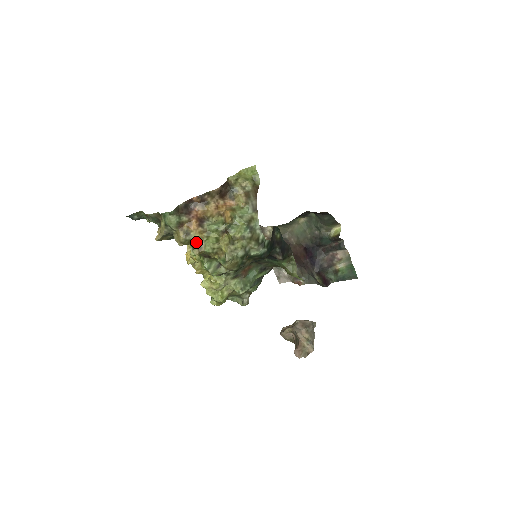
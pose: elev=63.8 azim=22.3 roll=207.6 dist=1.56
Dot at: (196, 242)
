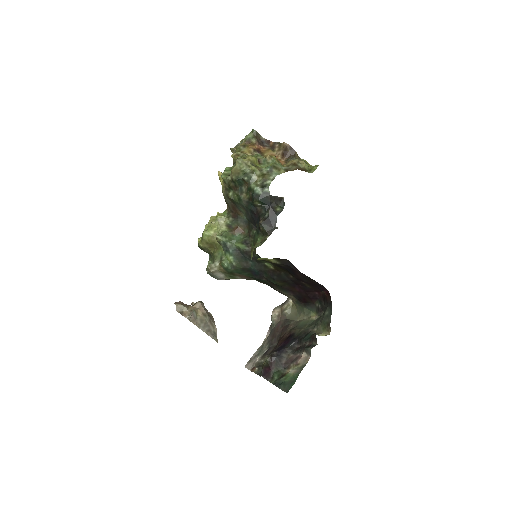
Dot at: (241, 152)
